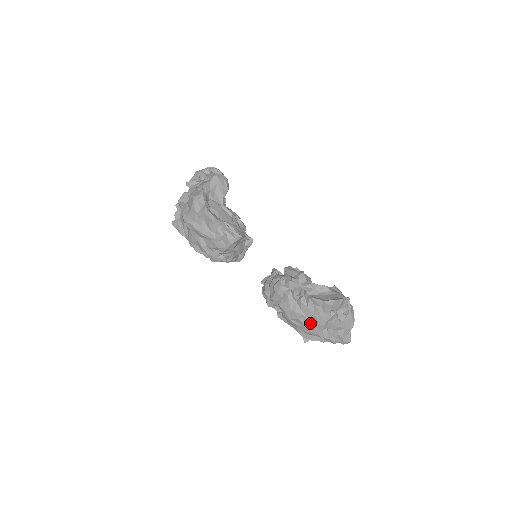
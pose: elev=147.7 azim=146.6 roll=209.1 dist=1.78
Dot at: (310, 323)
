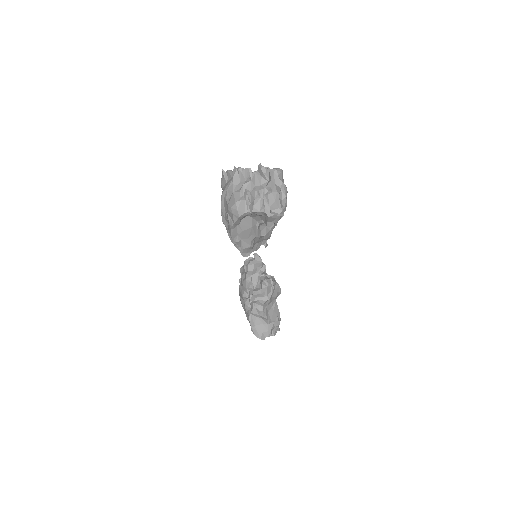
Dot at: occluded
